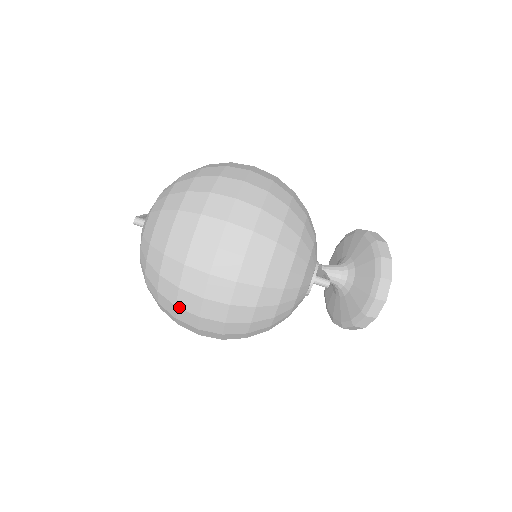
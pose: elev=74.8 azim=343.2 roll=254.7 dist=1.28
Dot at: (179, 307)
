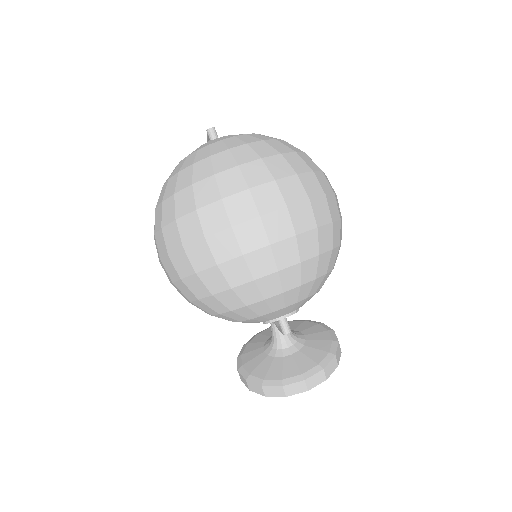
Dot at: (198, 213)
